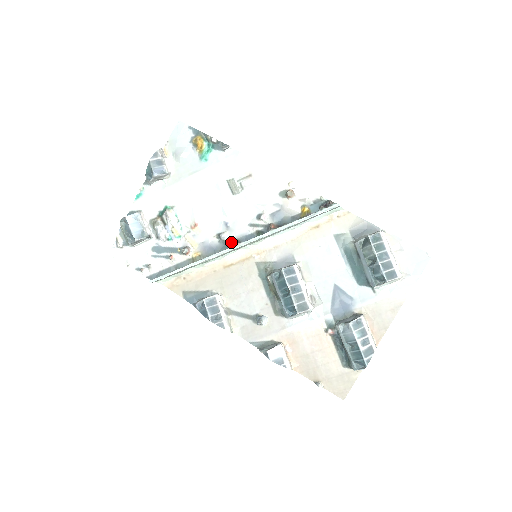
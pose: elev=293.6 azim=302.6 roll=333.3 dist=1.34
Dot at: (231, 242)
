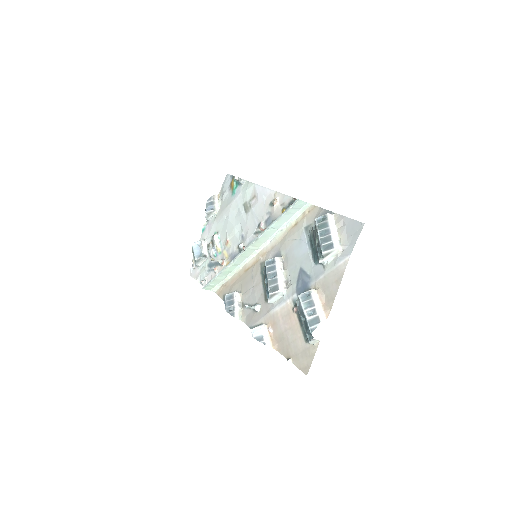
Dot at: occluded
